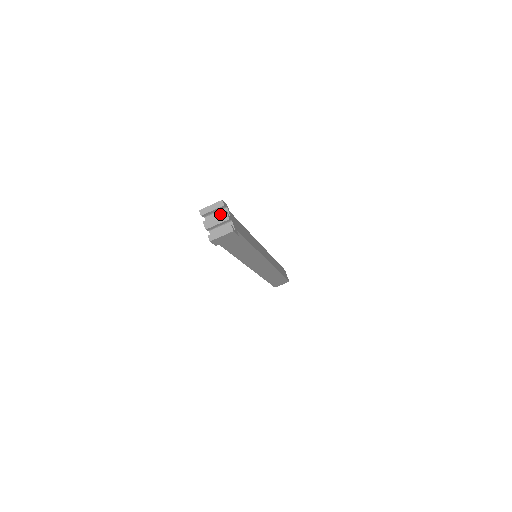
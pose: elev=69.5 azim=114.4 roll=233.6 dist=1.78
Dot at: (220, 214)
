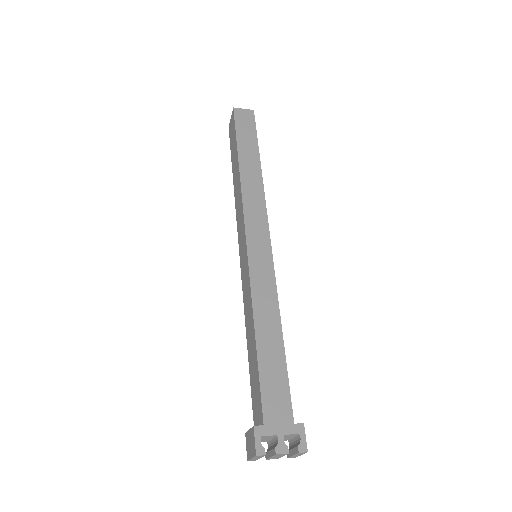
Dot at: (273, 456)
